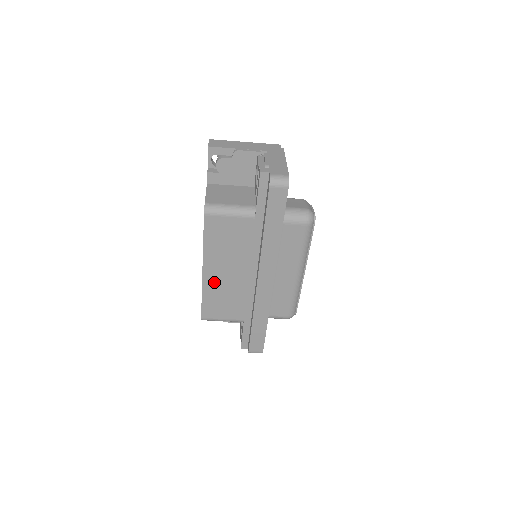
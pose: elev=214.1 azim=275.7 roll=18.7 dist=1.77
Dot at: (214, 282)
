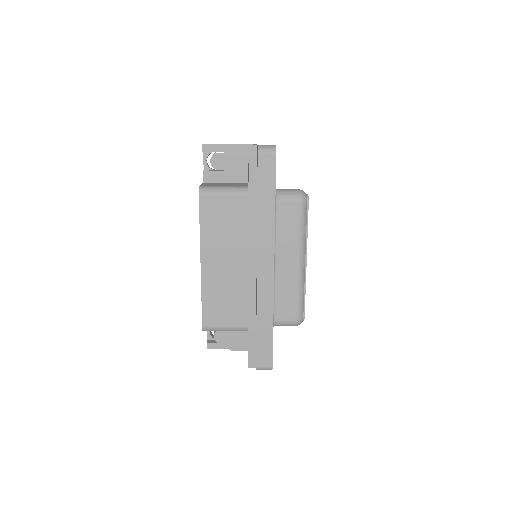
Dot at: (213, 277)
